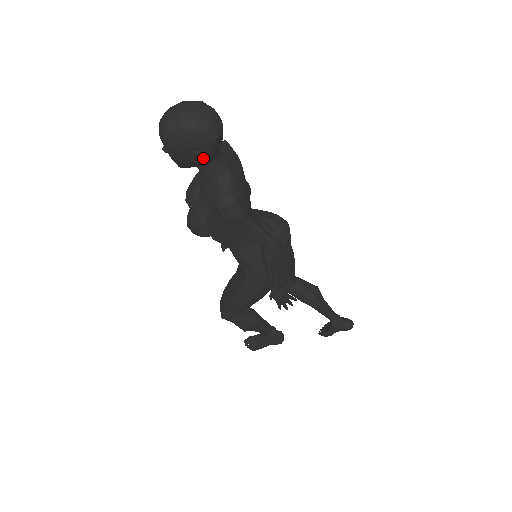
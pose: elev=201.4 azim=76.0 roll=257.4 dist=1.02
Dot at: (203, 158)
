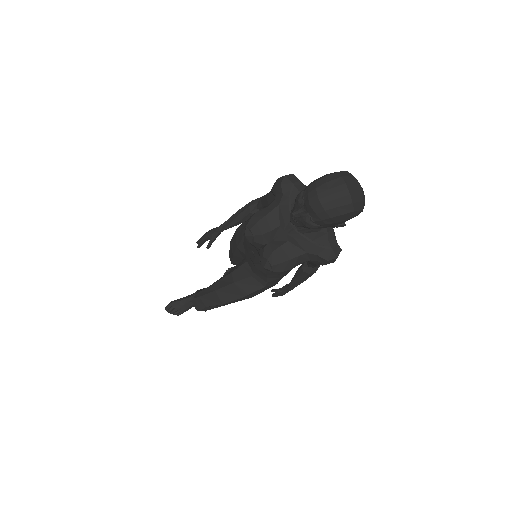
Dot at: (343, 226)
